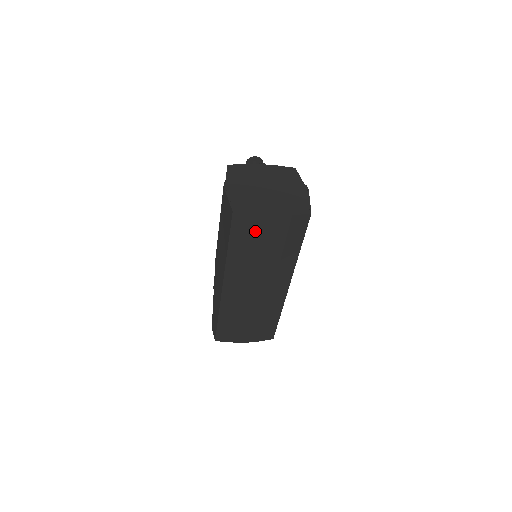
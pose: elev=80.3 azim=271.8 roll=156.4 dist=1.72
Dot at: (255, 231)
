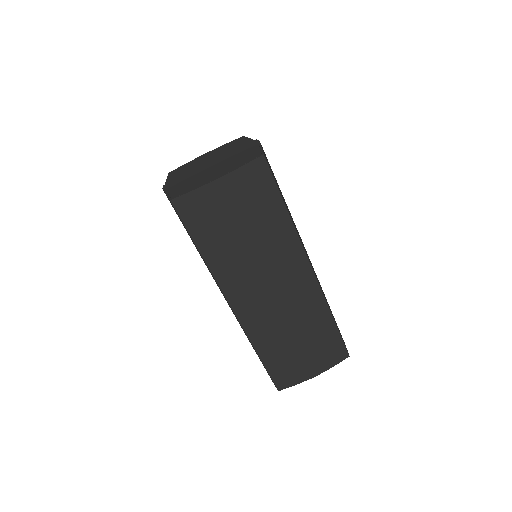
Dot at: (212, 212)
